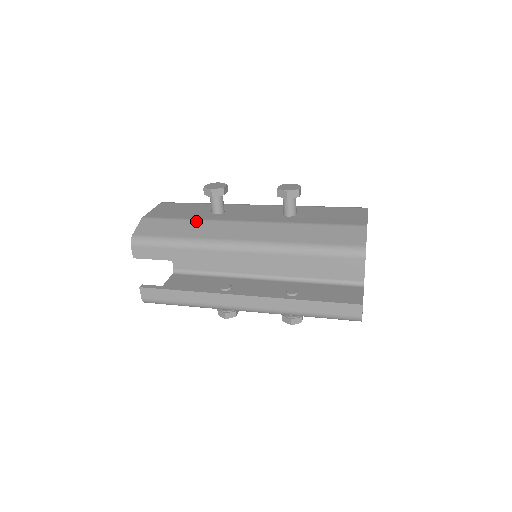
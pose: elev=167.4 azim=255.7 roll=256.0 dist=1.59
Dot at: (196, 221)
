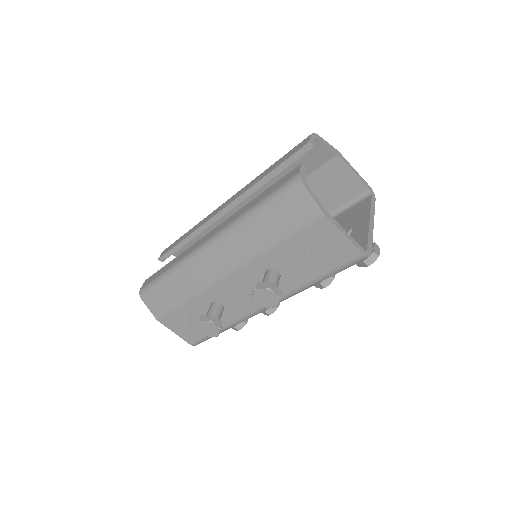
Dot at: occluded
